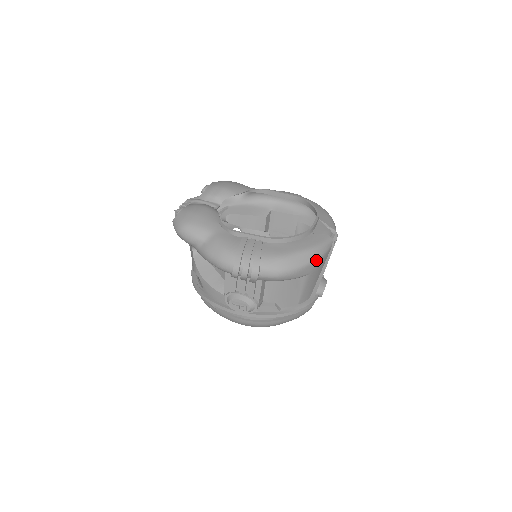
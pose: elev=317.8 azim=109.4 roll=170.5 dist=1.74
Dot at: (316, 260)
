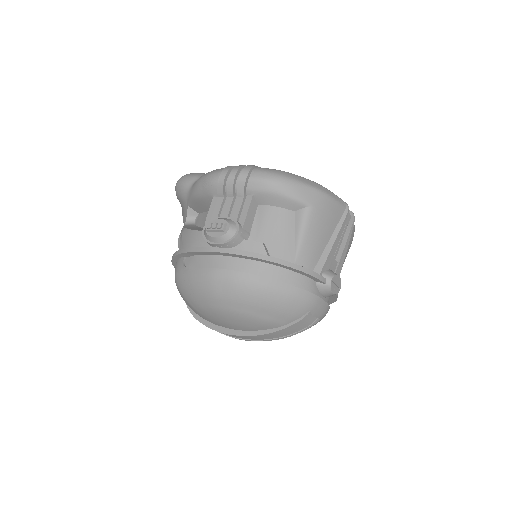
Dot at: (322, 193)
